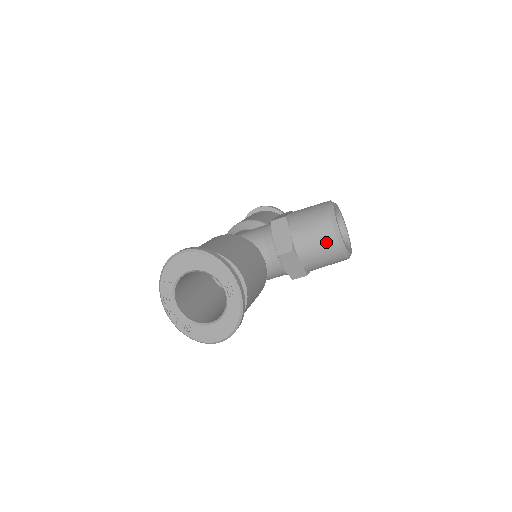
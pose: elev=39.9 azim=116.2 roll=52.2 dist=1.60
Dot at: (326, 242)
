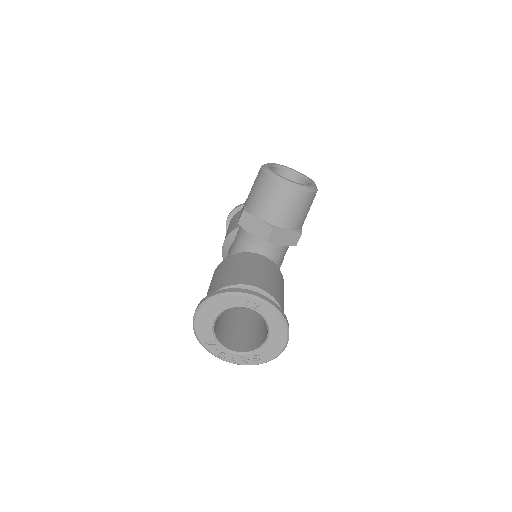
Dot at: (288, 198)
